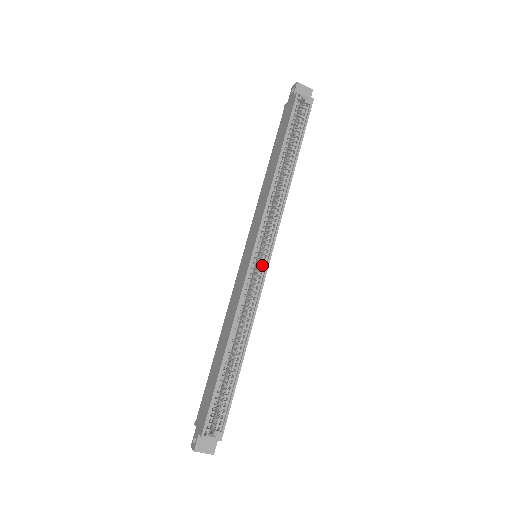
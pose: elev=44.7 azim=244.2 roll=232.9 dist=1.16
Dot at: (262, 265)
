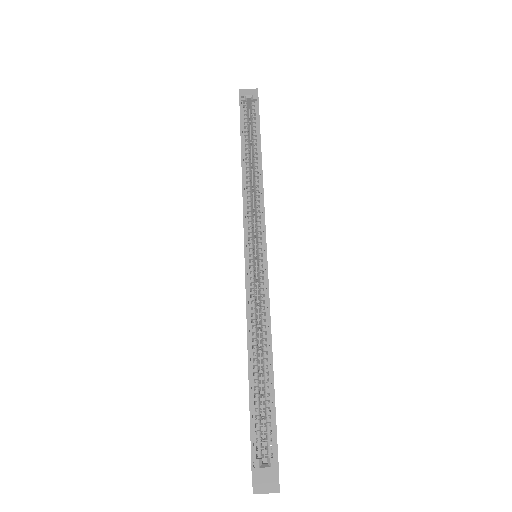
Dot at: (261, 260)
